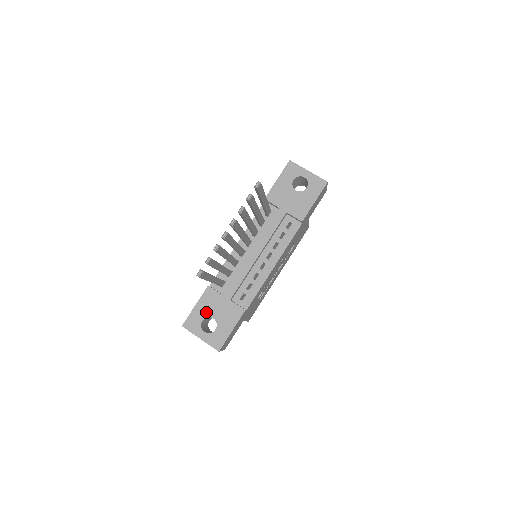
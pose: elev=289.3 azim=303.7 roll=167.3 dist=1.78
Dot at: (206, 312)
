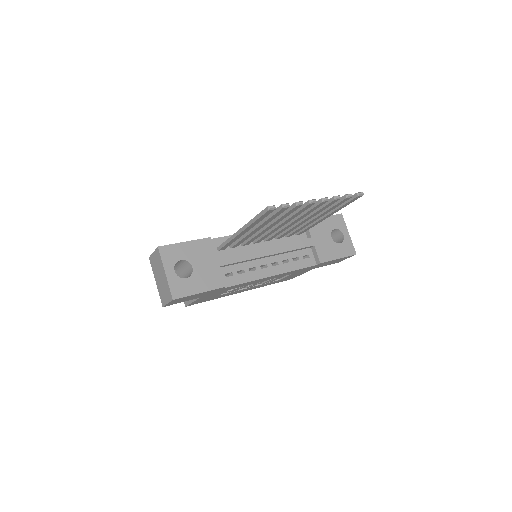
Dot at: (191, 256)
